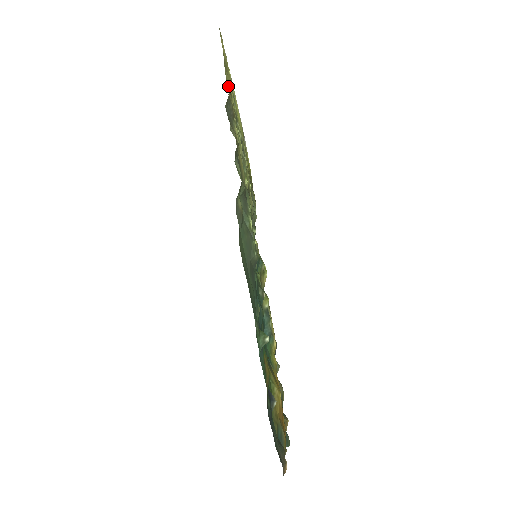
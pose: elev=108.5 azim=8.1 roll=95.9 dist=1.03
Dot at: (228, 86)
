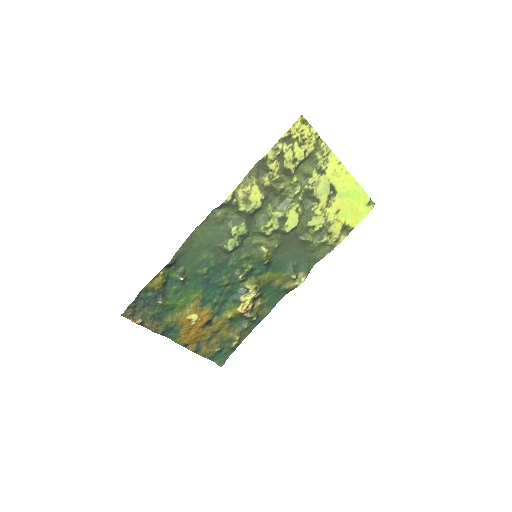
Dot at: (271, 152)
